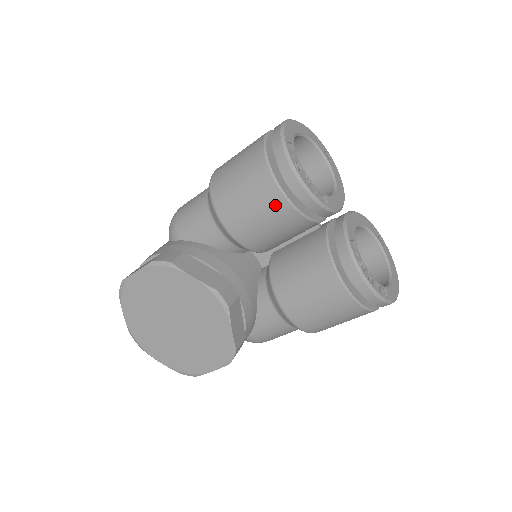
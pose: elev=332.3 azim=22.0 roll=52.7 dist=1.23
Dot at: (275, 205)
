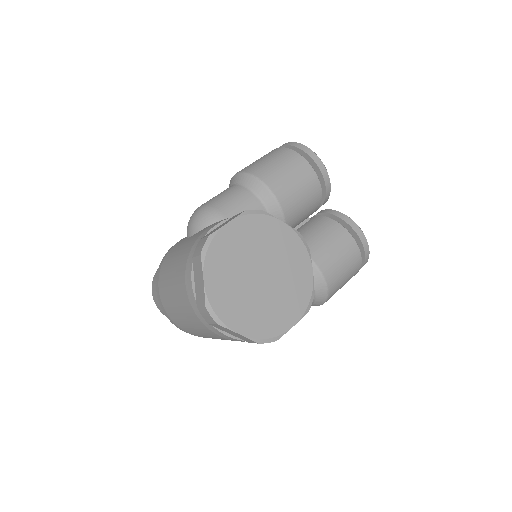
Dot at: (311, 181)
